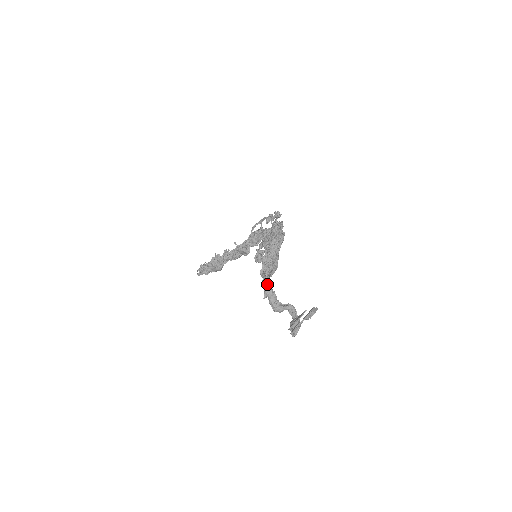
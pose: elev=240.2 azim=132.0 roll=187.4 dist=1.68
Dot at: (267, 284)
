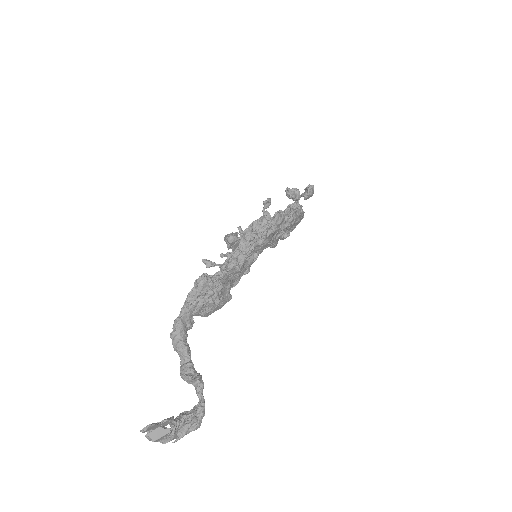
Dot at: (173, 332)
